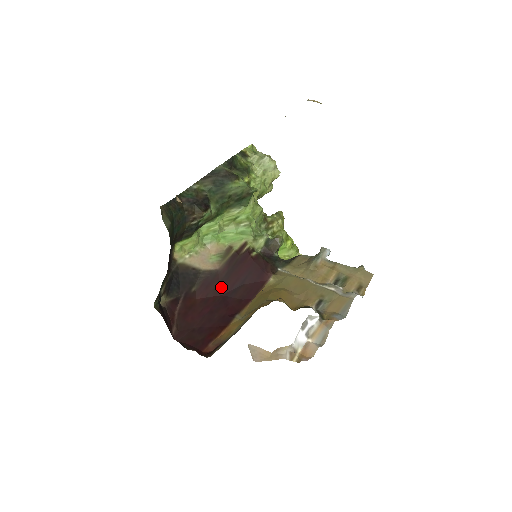
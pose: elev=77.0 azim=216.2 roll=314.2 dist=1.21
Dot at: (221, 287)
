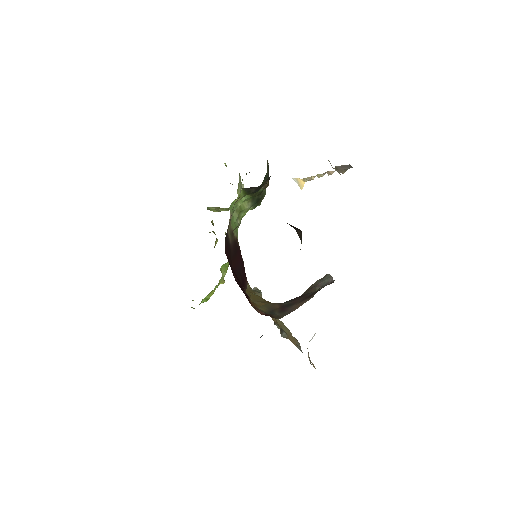
Dot at: (232, 260)
